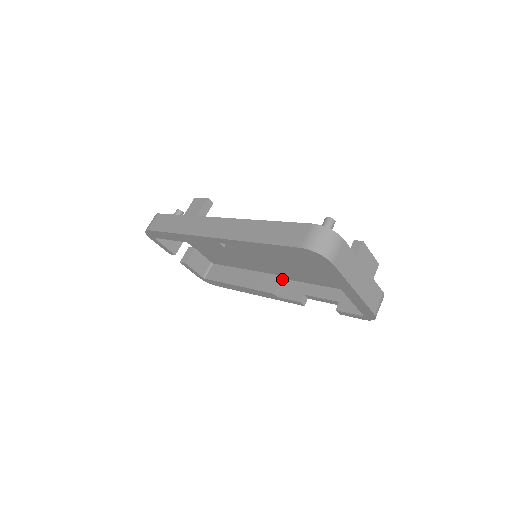
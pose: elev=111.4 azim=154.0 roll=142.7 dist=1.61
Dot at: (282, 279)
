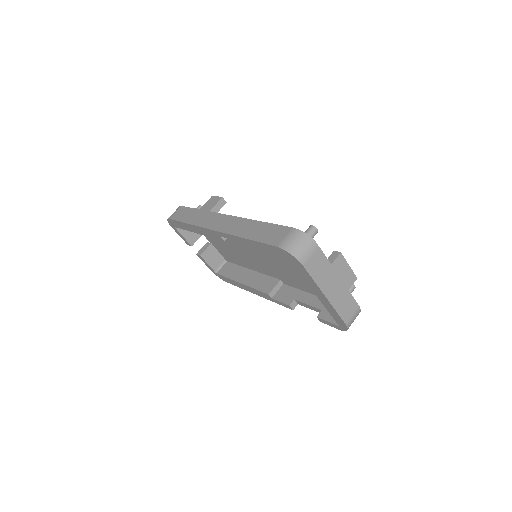
Dot at: (279, 283)
